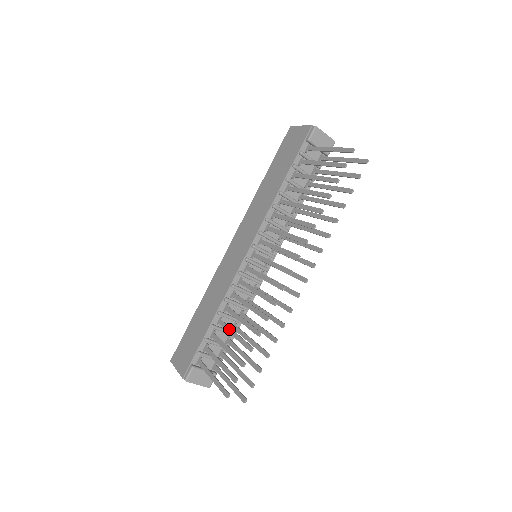
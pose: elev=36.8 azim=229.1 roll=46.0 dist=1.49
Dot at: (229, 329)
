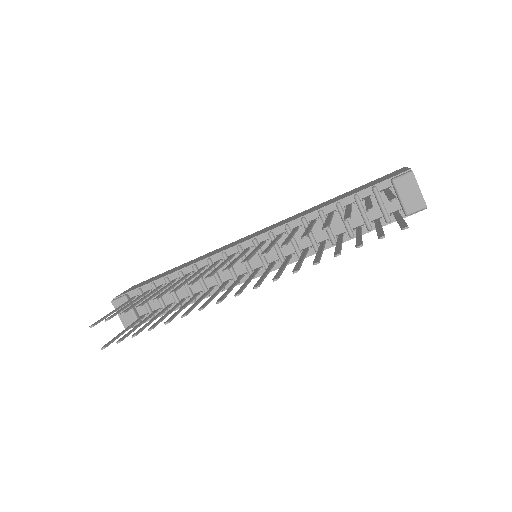
Dot at: (164, 287)
